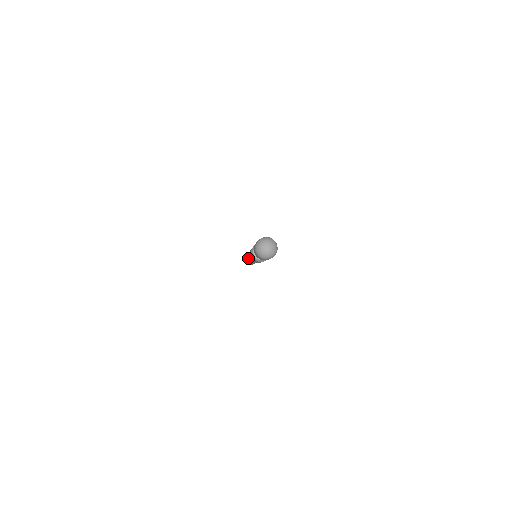
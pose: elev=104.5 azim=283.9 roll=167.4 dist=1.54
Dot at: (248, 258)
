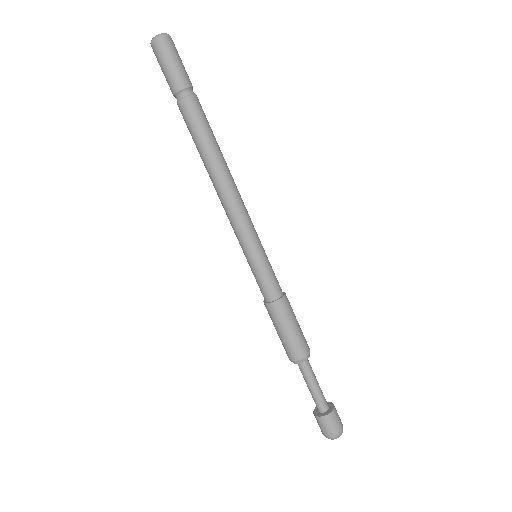
Dot at: (226, 214)
